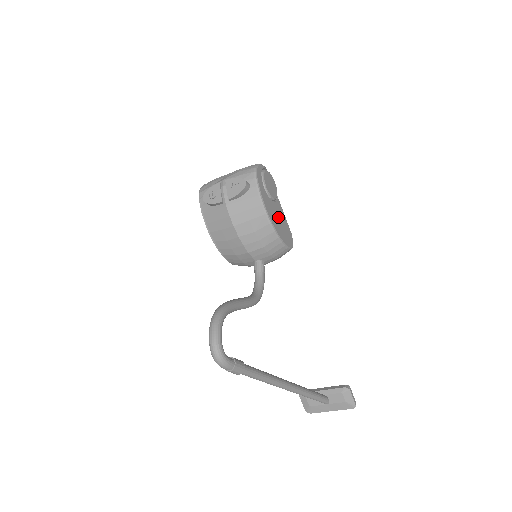
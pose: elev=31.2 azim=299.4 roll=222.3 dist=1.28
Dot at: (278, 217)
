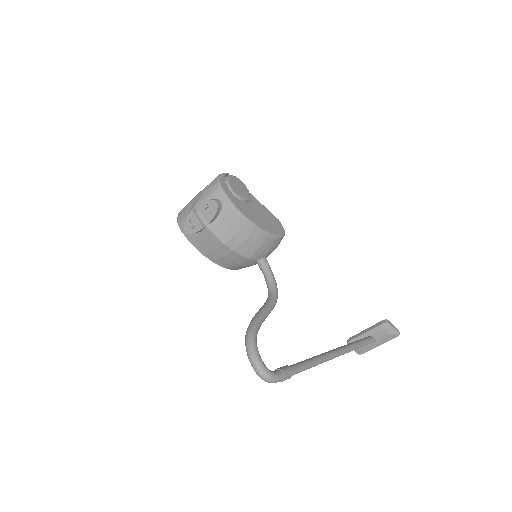
Dot at: (260, 214)
